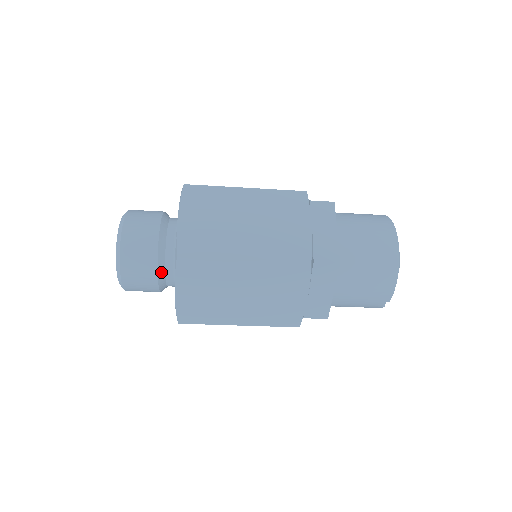
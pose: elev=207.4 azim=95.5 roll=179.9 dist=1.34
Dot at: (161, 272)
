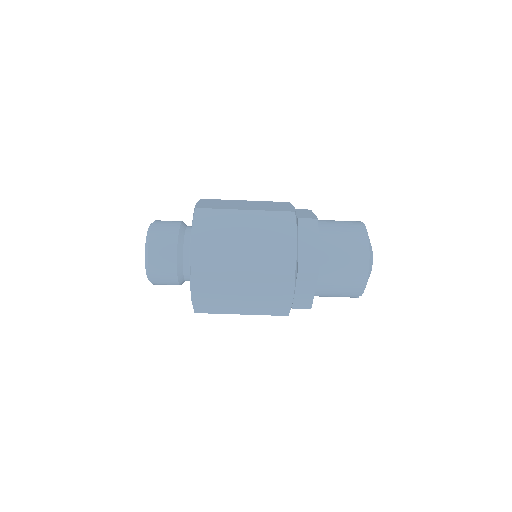
Dot at: (180, 275)
